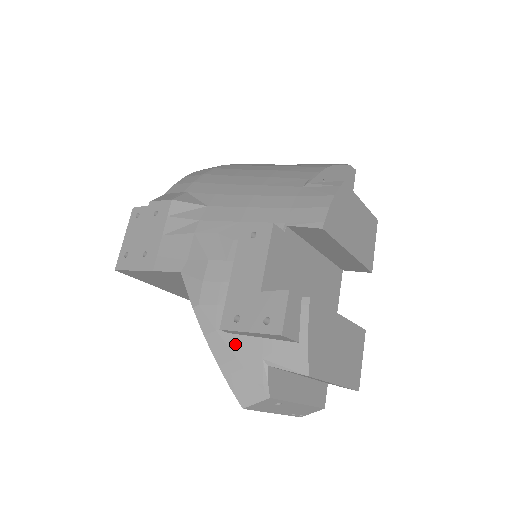
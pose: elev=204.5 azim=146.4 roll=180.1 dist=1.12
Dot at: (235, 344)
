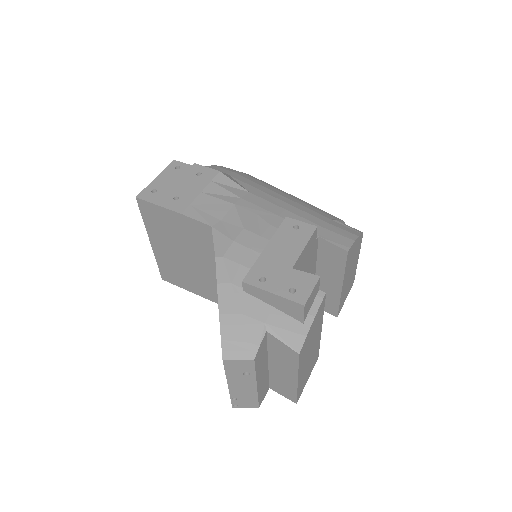
Dot at: (245, 301)
